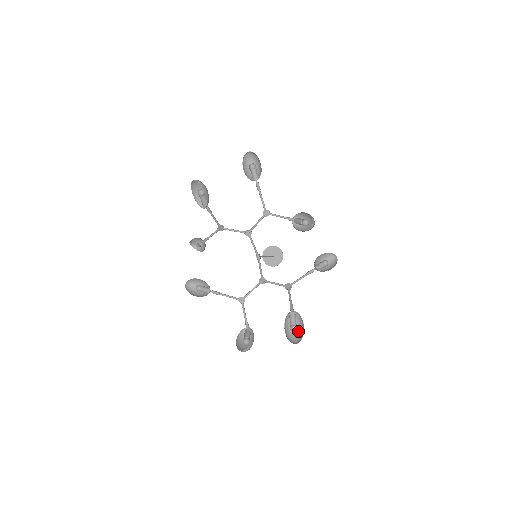
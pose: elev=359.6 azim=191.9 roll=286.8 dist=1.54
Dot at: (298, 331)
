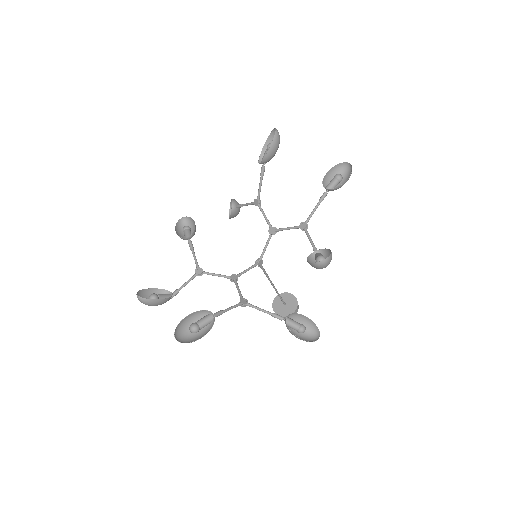
Dot at: (195, 337)
